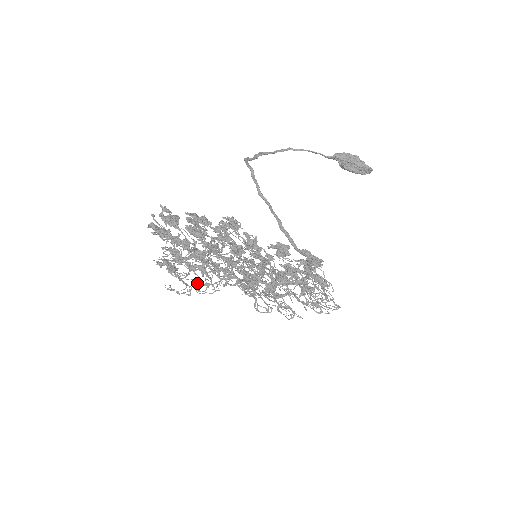
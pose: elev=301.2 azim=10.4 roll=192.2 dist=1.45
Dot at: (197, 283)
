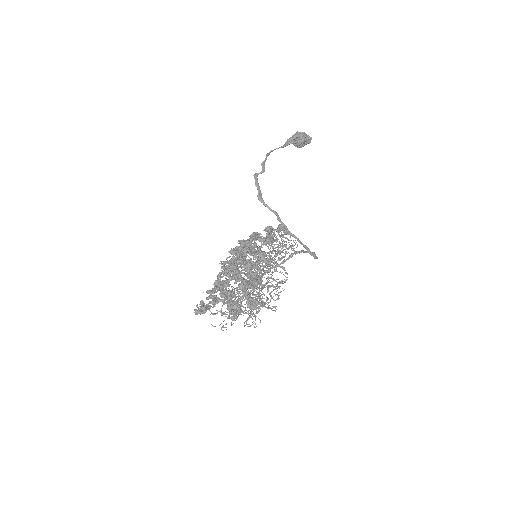
Dot at: occluded
